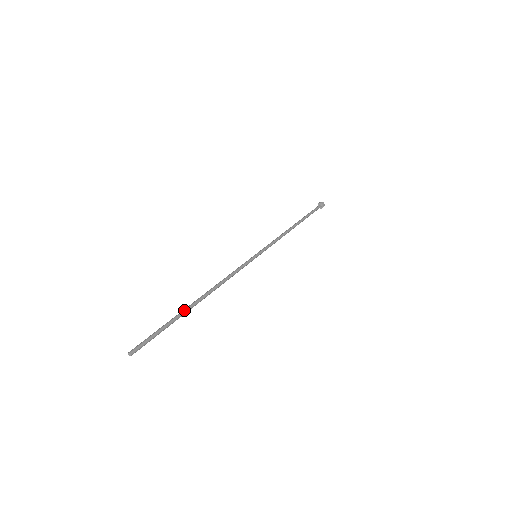
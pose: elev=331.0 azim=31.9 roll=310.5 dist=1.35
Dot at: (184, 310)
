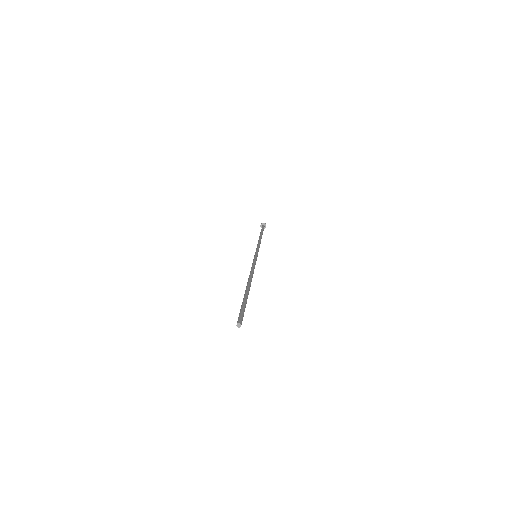
Dot at: (247, 291)
